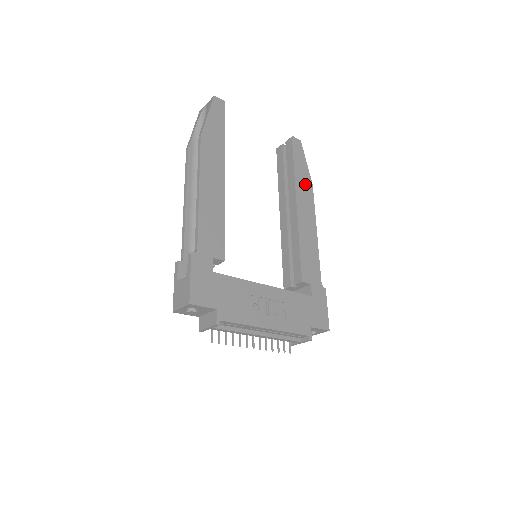
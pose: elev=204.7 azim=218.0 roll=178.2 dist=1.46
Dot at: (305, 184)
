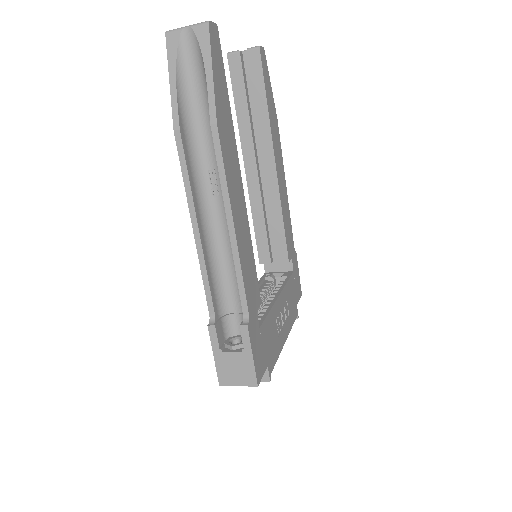
Dot at: (274, 123)
